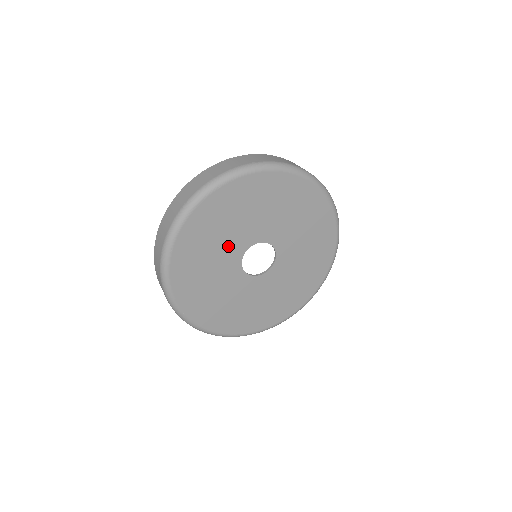
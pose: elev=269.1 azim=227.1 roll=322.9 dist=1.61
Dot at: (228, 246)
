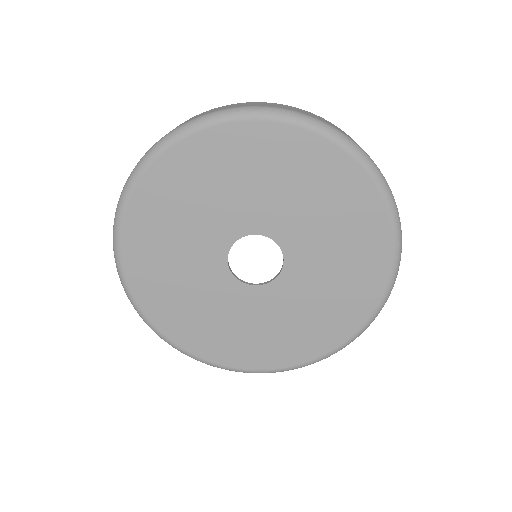
Dot at: (245, 205)
